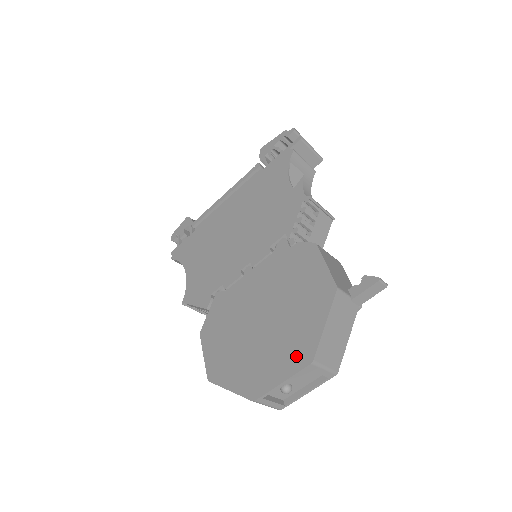
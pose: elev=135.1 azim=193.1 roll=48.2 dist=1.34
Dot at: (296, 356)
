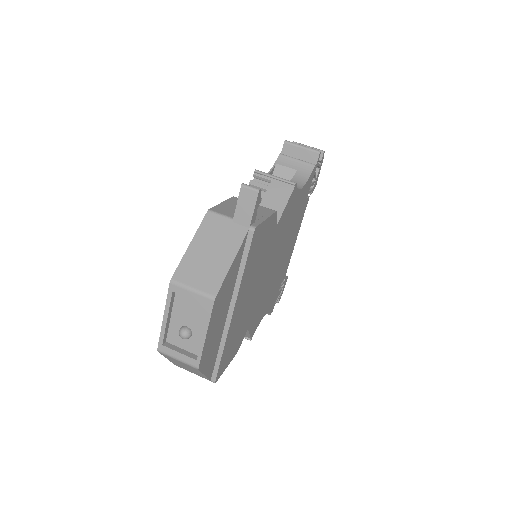
Dot at: occluded
